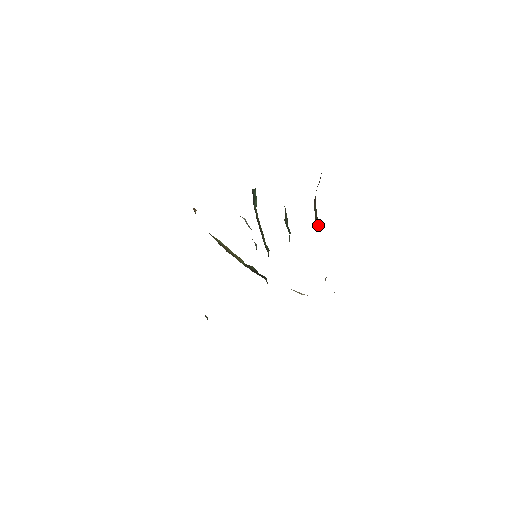
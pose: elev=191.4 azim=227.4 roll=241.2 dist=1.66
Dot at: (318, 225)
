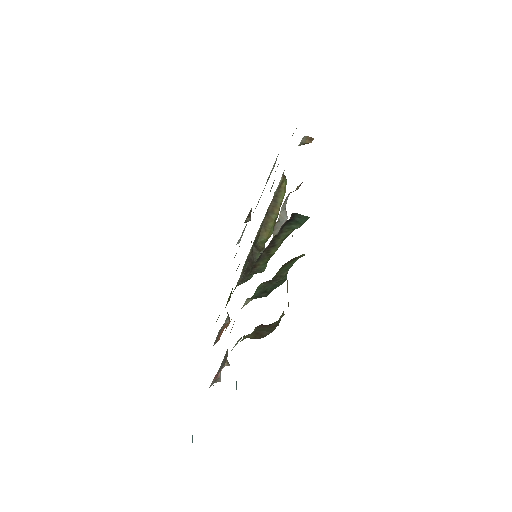
Dot at: (259, 338)
